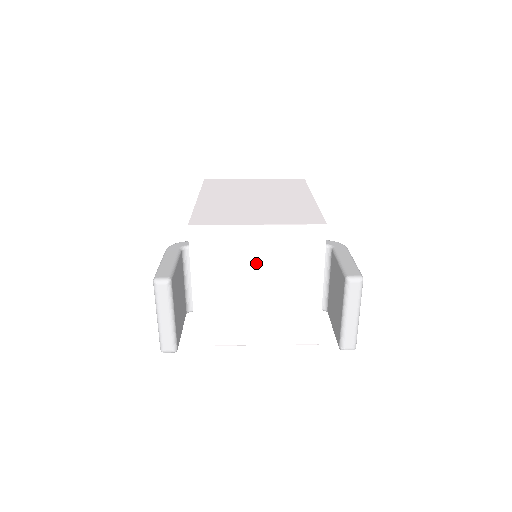
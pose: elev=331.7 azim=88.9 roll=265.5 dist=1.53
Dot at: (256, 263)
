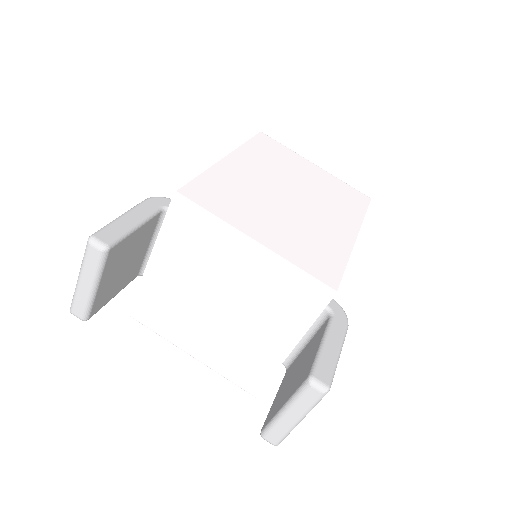
Dot at: (231, 280)
